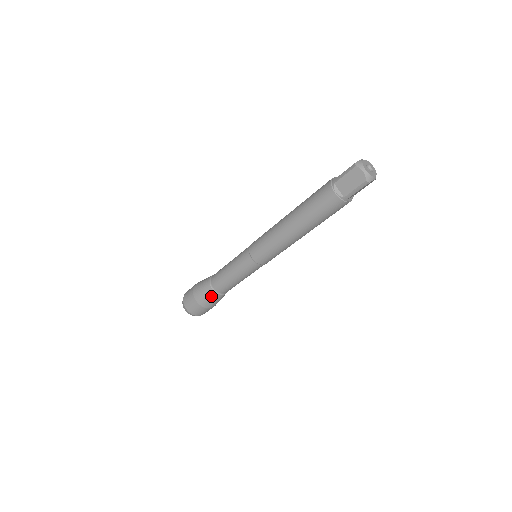
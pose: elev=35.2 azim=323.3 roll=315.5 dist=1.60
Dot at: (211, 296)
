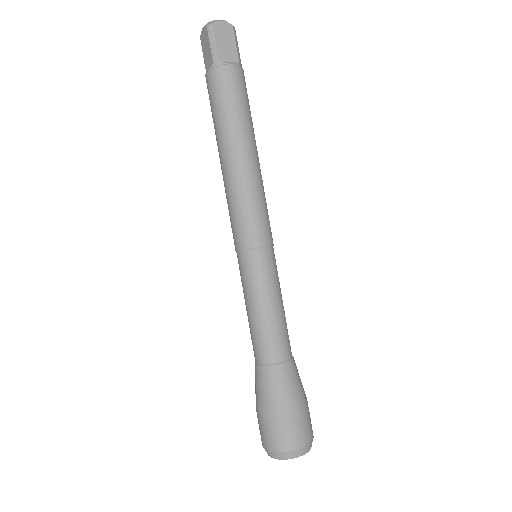
Dot at: (263, 380)
